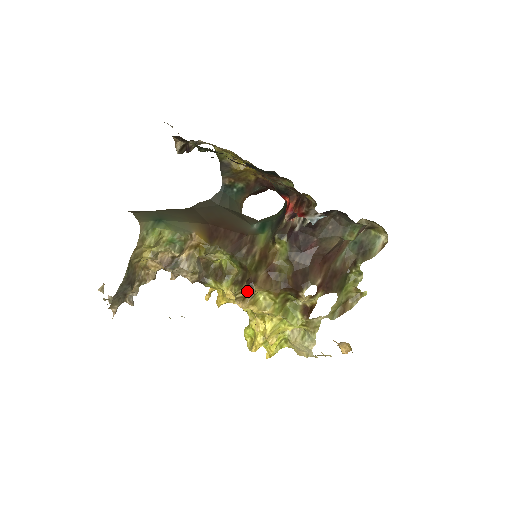
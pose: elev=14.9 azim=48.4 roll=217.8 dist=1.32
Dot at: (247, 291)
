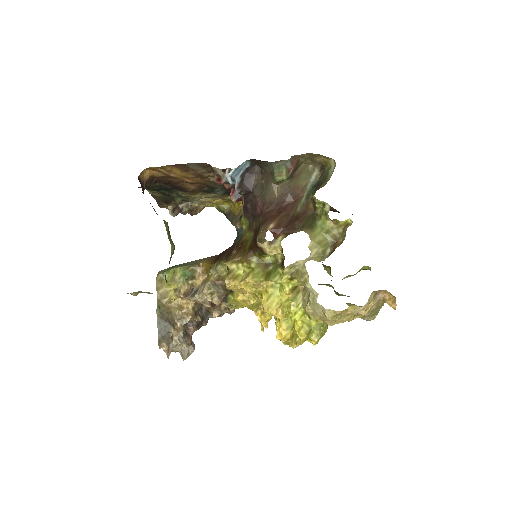
Dot at: occluded
